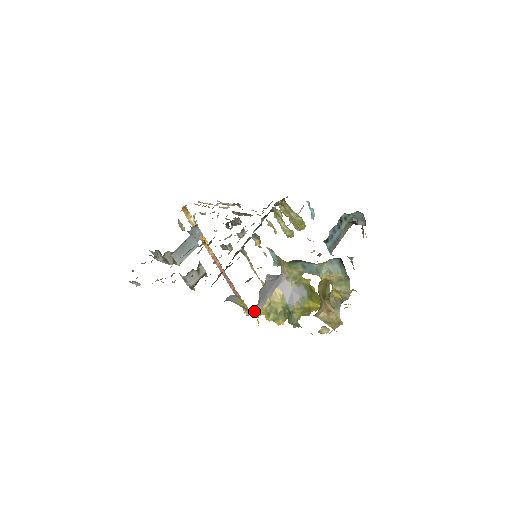
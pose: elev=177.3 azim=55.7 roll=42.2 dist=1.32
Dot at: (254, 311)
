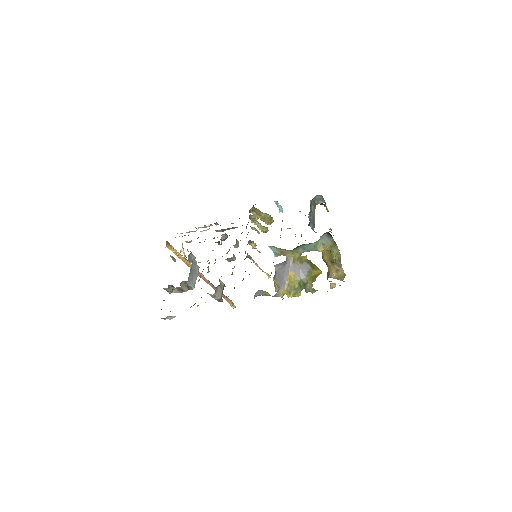
Dot at: (279, 295)
